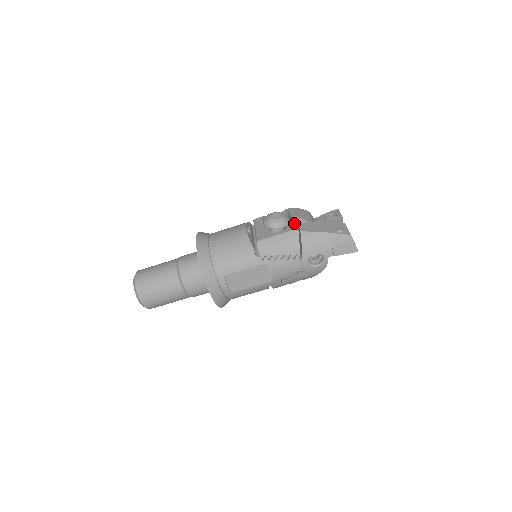
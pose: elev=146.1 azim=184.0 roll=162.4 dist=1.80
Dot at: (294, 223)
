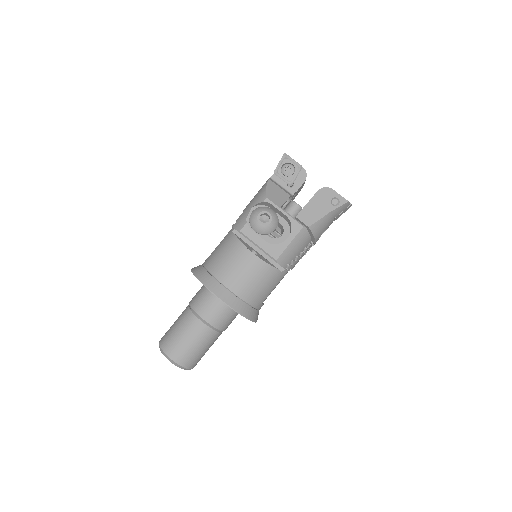
Dot at: (293, 220)
